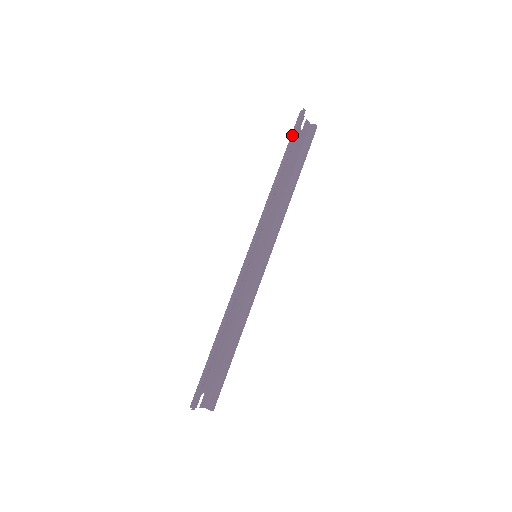
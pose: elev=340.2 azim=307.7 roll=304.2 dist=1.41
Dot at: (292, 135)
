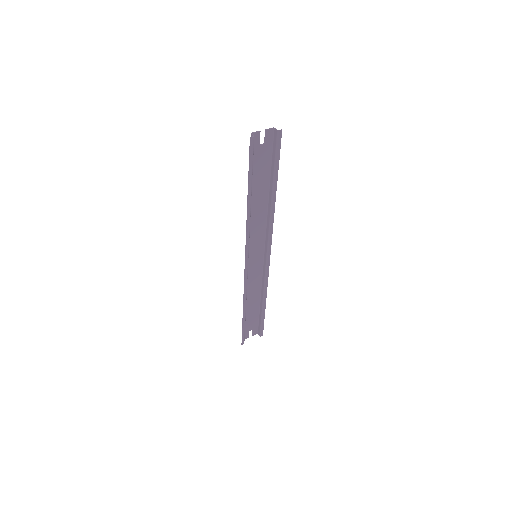
Dot at: (250, 162)
